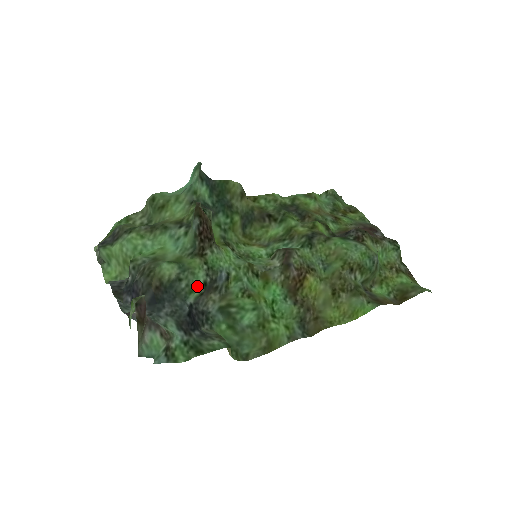
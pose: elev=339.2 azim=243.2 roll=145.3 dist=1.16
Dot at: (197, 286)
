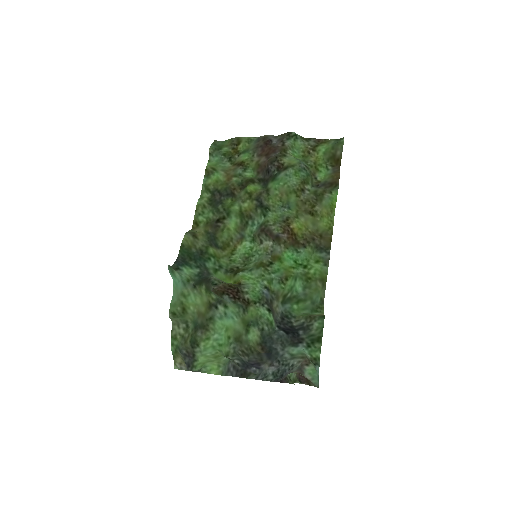
Dot at: (269, 317)
